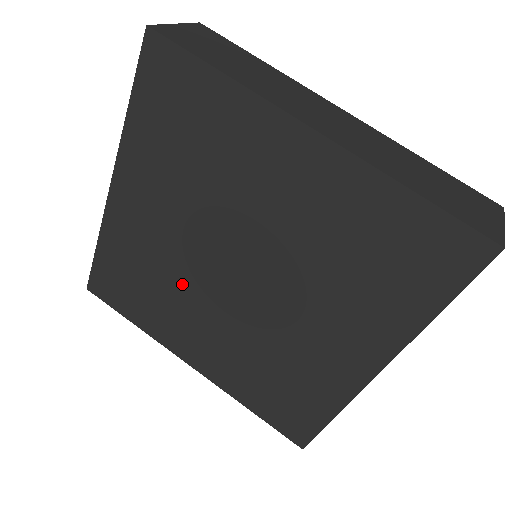
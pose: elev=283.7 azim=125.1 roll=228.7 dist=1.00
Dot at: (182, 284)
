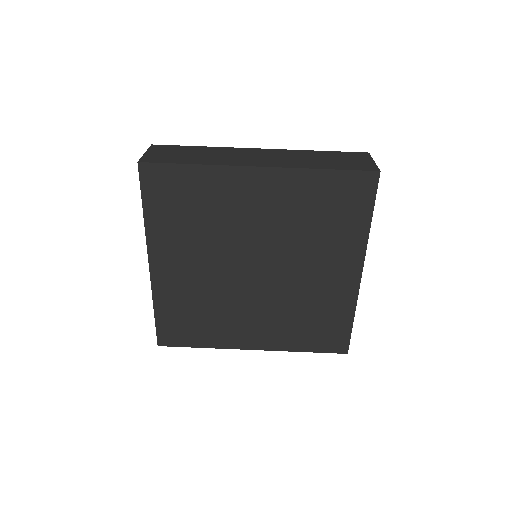
Dot at: (223, 298)
